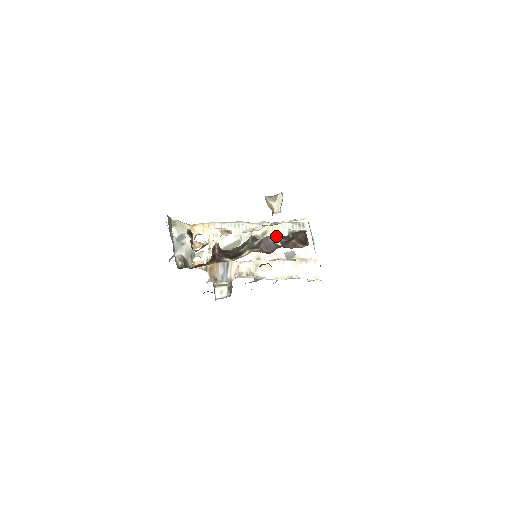
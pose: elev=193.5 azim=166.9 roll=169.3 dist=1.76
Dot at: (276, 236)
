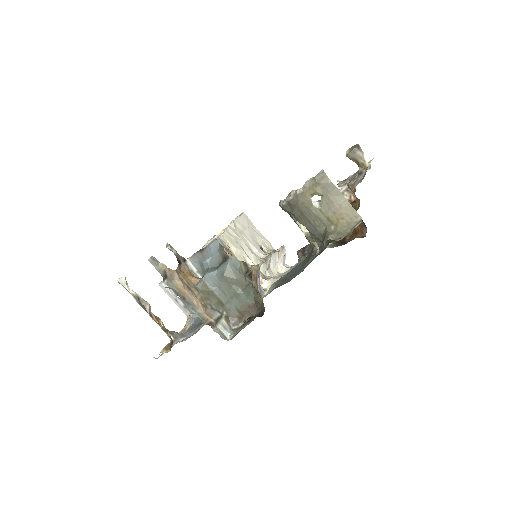
Dot at: occluded
